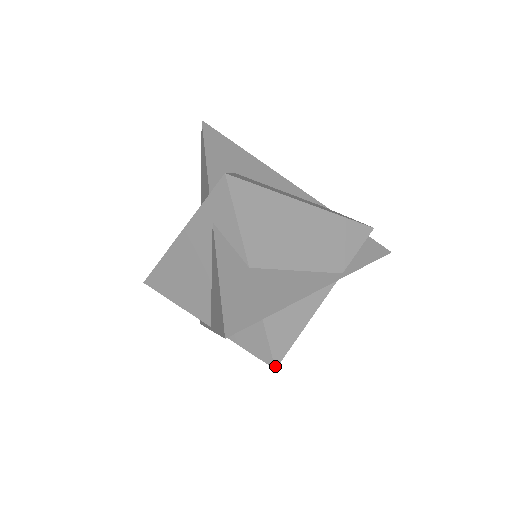
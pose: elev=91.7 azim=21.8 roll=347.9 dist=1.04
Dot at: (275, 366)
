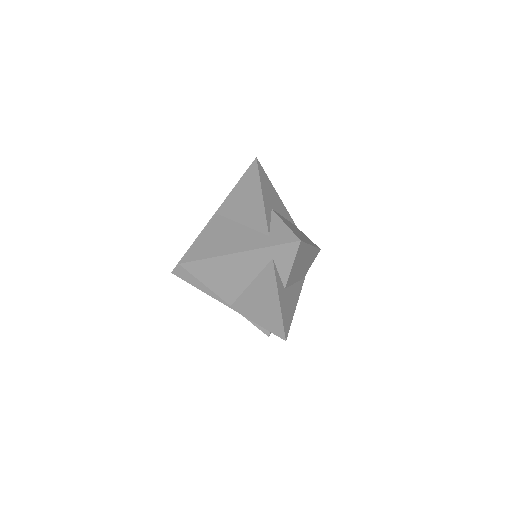
Dot at: (269, 335)
